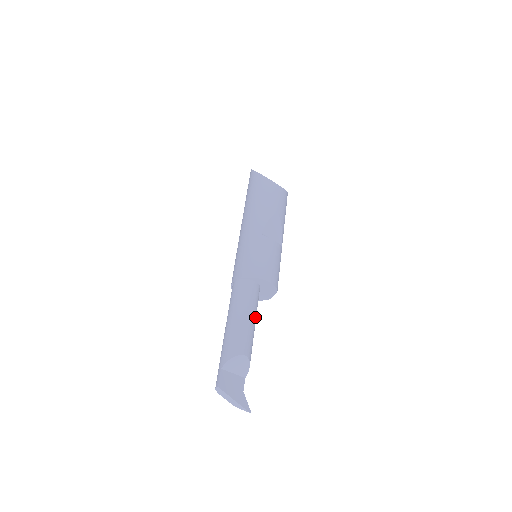
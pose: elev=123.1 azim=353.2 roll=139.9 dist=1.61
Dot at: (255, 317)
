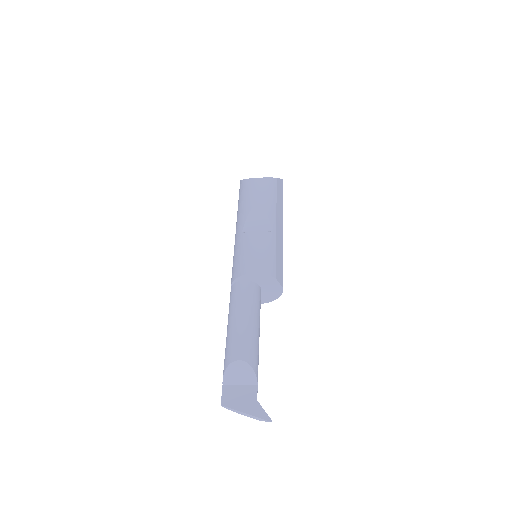
Dot at: (251, 316)
